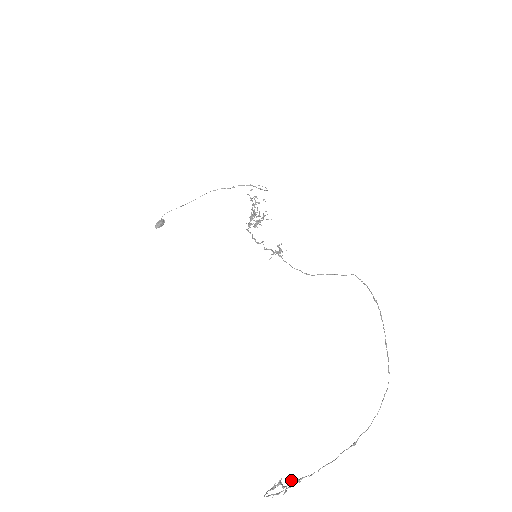
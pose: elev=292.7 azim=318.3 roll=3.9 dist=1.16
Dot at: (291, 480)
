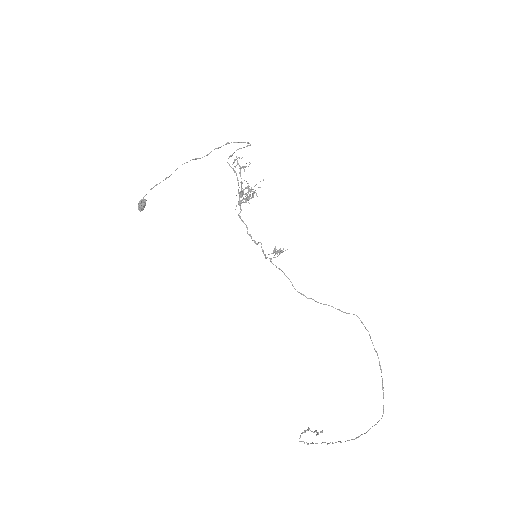
Dot at: (316, 432)
